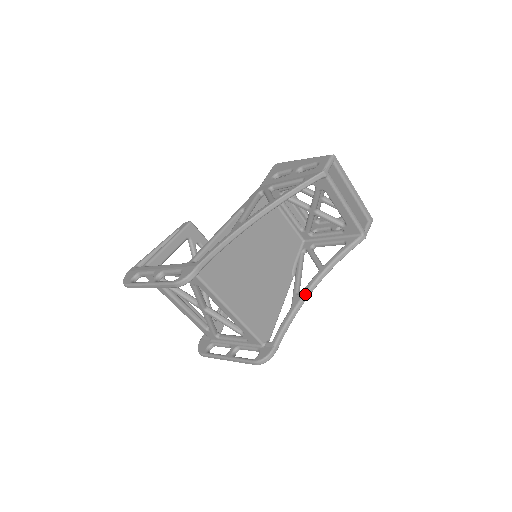
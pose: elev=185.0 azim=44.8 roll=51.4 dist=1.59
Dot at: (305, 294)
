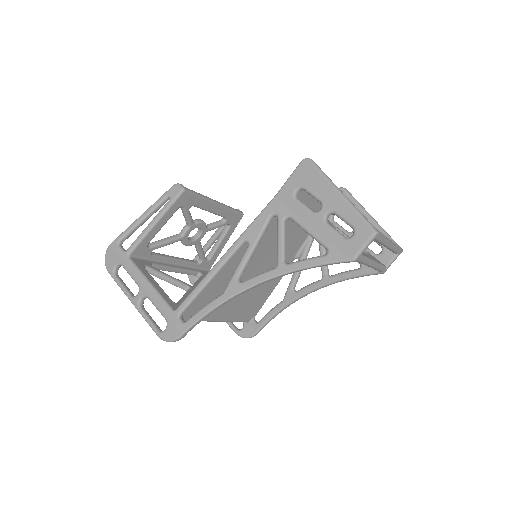
Dot at: (300, 297)
